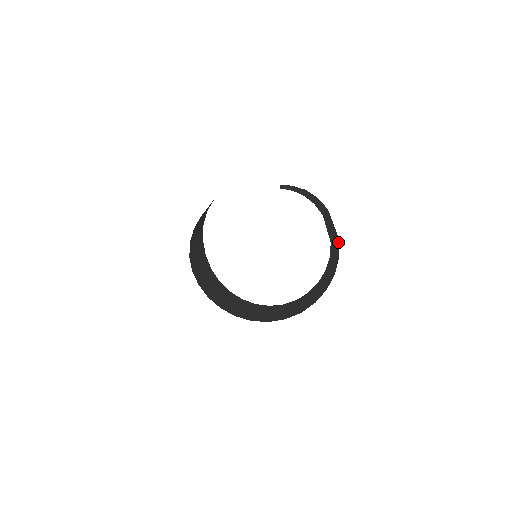
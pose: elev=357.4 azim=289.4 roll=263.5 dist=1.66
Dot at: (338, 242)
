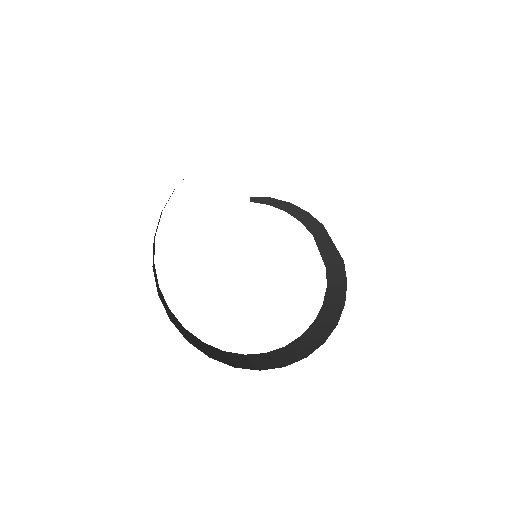
Dot at: (342, 264)
